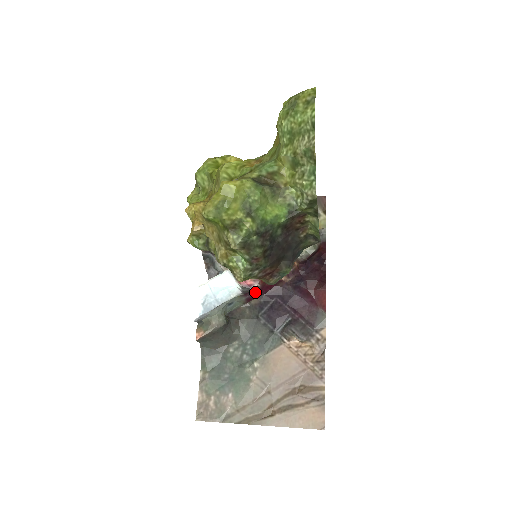
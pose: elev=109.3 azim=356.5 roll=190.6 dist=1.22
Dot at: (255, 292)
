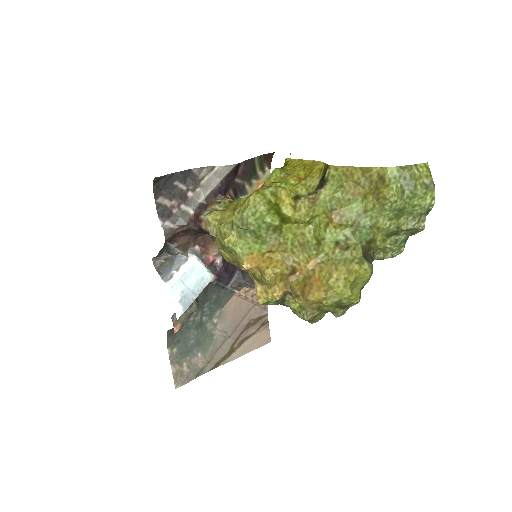
Dot at: (215, 264)
